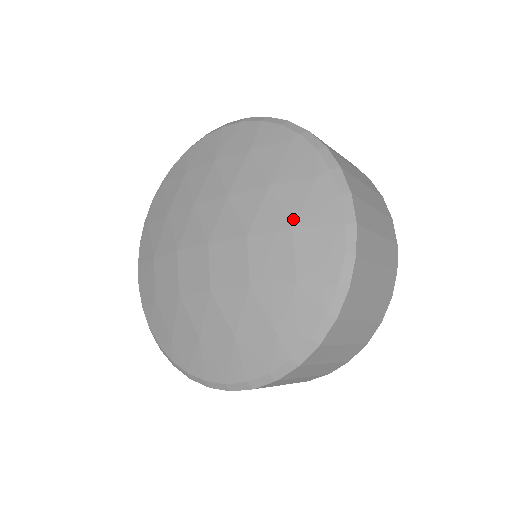
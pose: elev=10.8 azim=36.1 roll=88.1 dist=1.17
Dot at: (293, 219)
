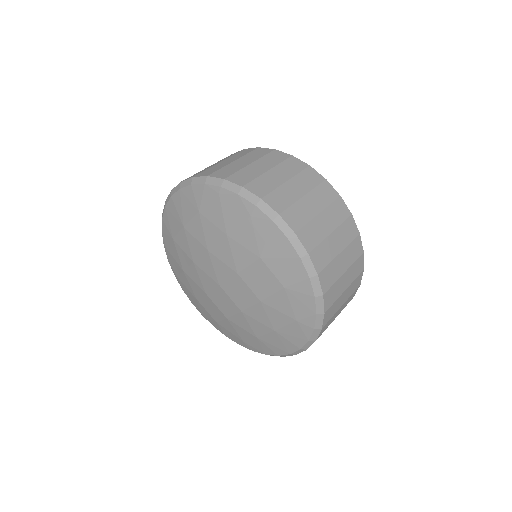
Dot at: (256, 251)
